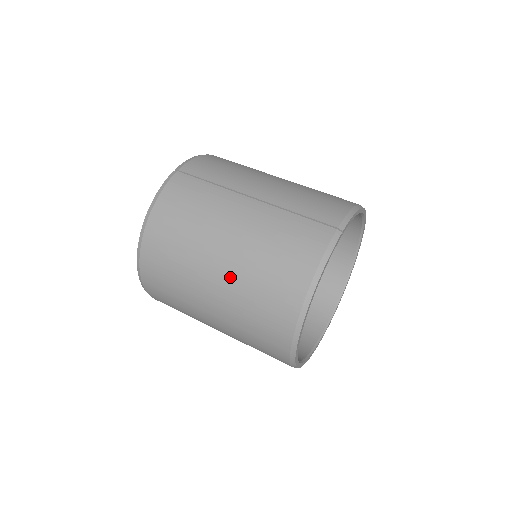
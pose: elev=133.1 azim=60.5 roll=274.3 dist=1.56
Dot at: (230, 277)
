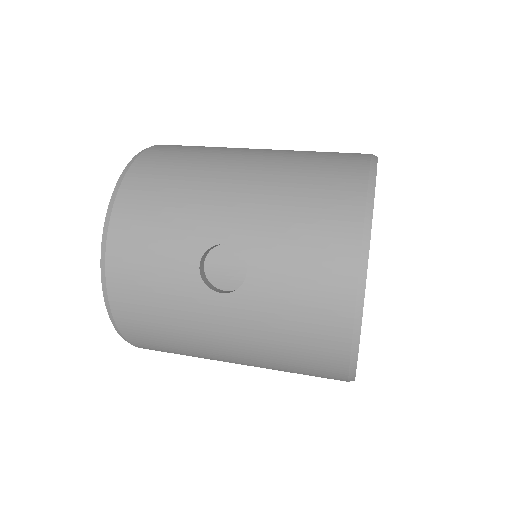
Dot at: (273, 152)
